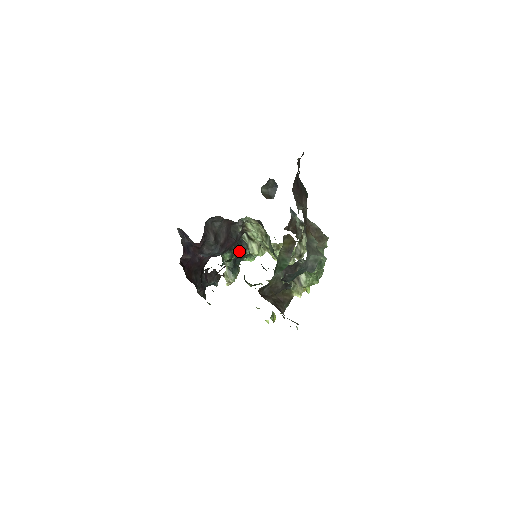
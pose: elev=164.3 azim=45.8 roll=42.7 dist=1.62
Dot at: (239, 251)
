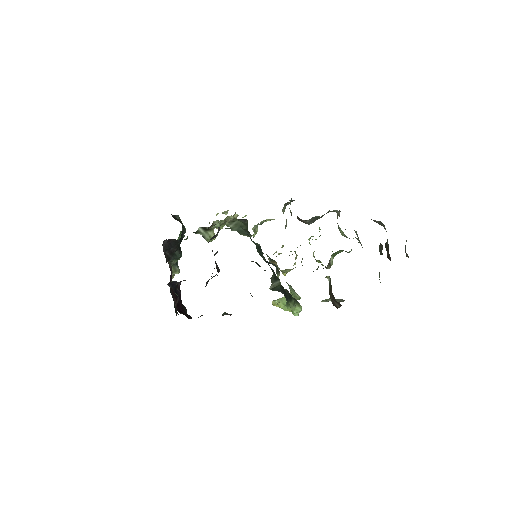
Dot at: occluded
